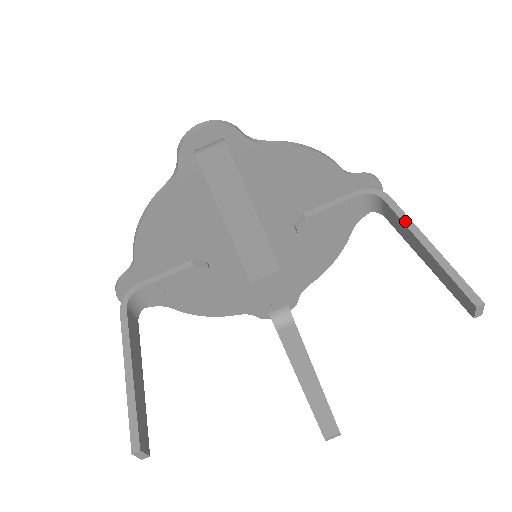
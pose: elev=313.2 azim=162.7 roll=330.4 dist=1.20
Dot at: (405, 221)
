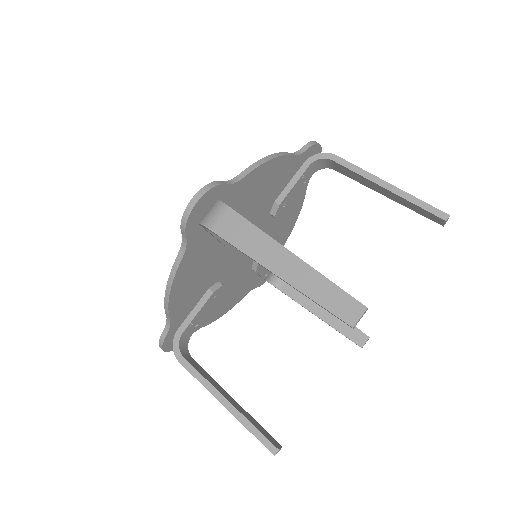
Dot at: (360, 173)
